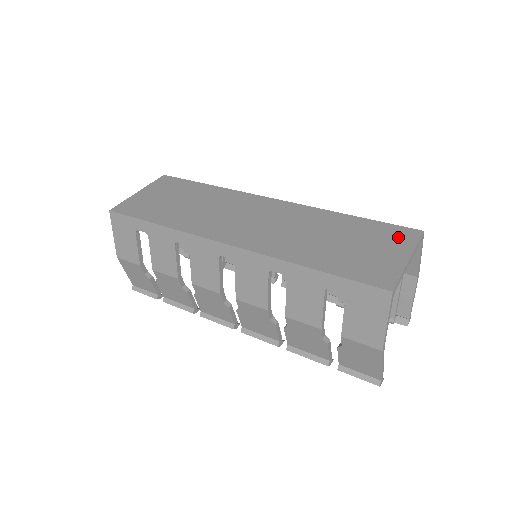
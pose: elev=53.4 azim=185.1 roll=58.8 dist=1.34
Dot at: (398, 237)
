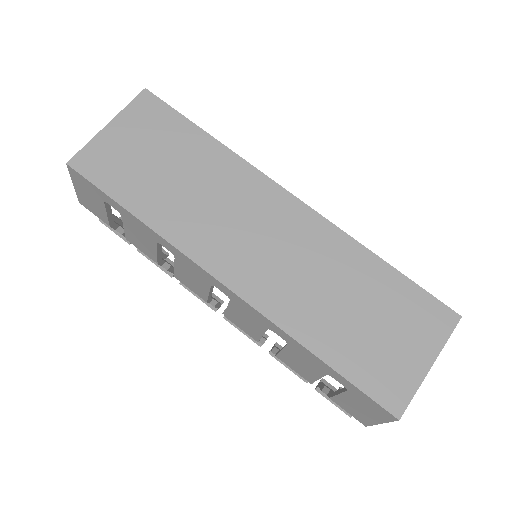
Dot at: (429, 322)
